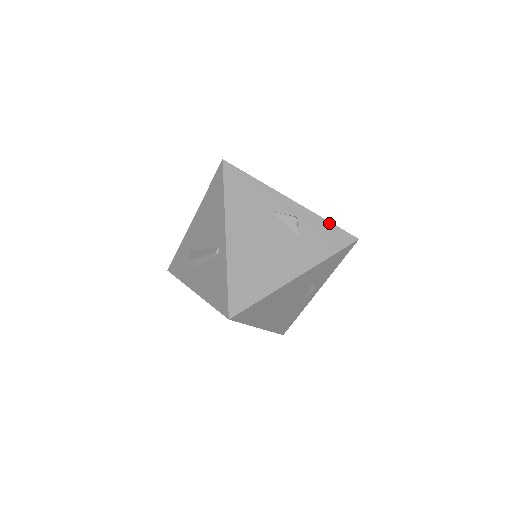
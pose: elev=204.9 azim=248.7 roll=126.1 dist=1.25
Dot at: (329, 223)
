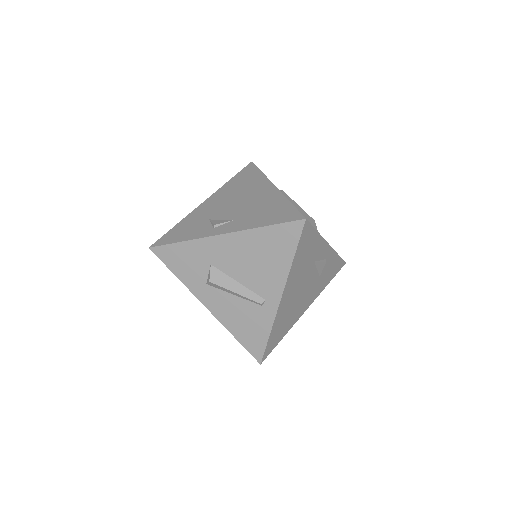
Dot at: (339, 257)
